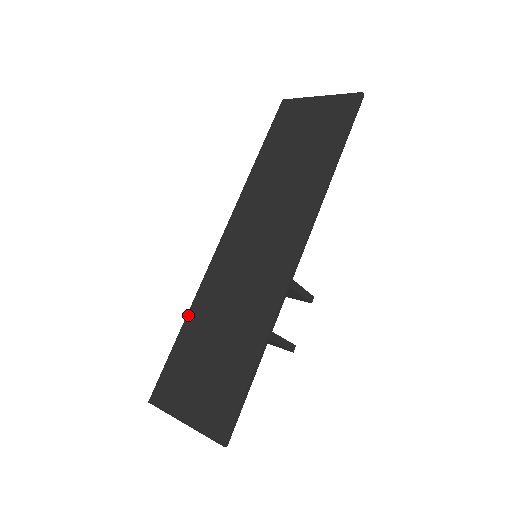
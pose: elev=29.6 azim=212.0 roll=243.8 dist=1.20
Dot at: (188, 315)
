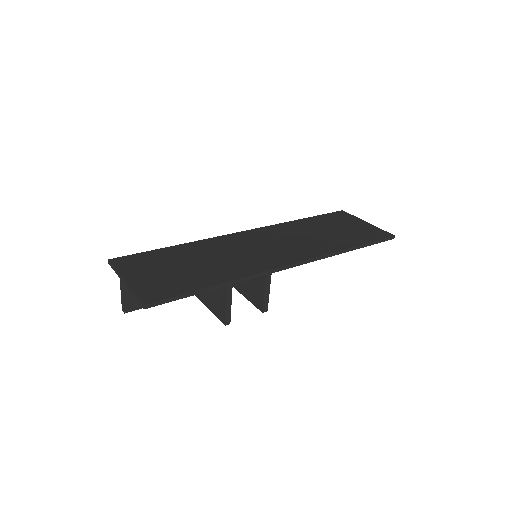
Dot at: (184, 244)
